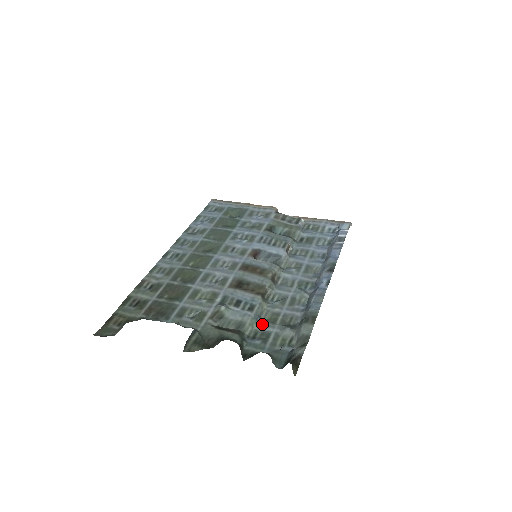
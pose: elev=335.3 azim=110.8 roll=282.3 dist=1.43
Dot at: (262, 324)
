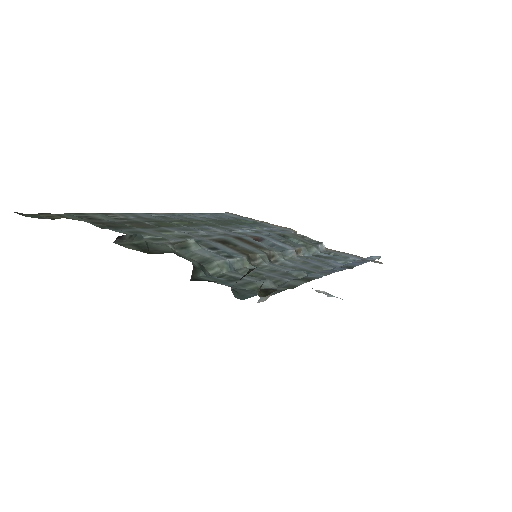
Dot at: (235, 272)
